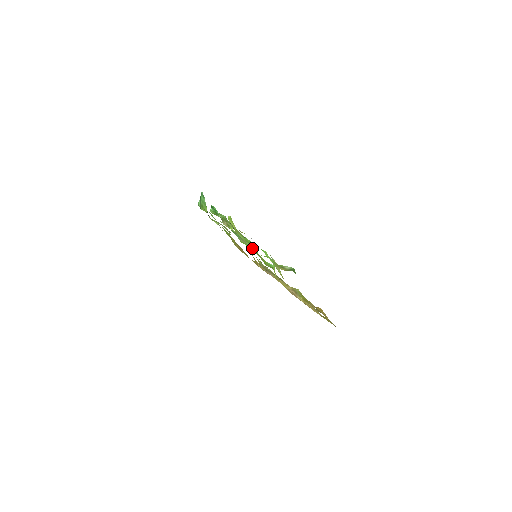
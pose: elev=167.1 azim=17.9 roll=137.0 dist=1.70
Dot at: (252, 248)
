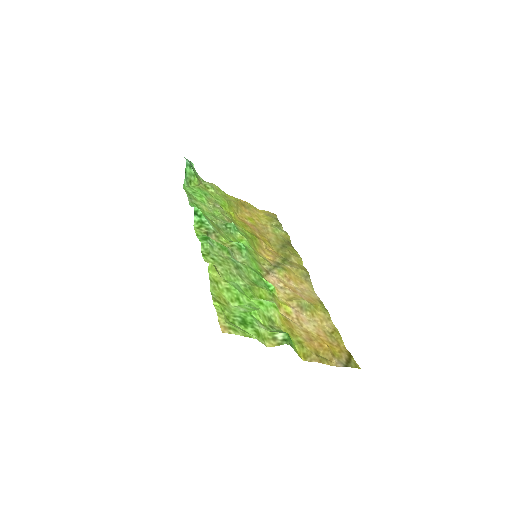
Dot at: (240, 305)
